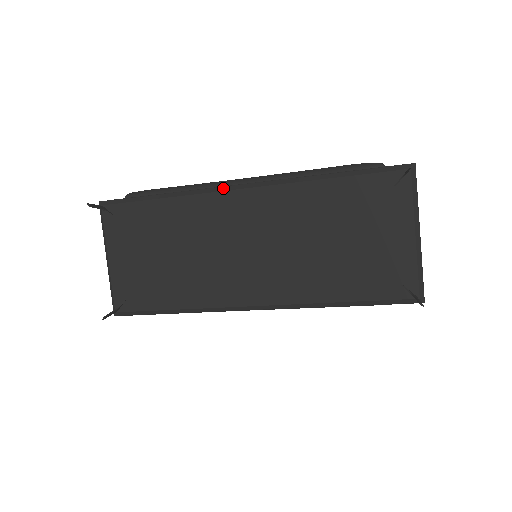
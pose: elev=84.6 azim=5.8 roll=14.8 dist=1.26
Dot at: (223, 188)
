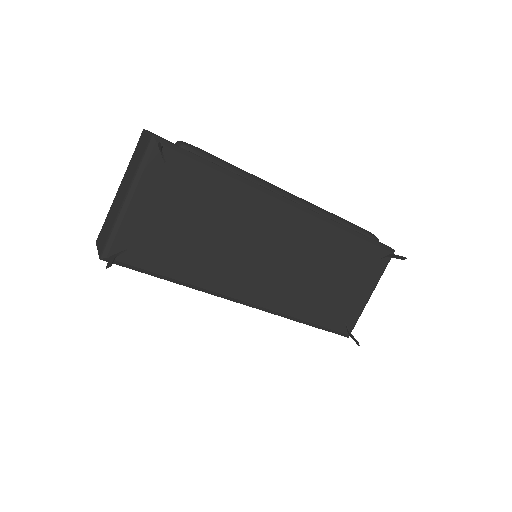
Dot at: (280, 197)
